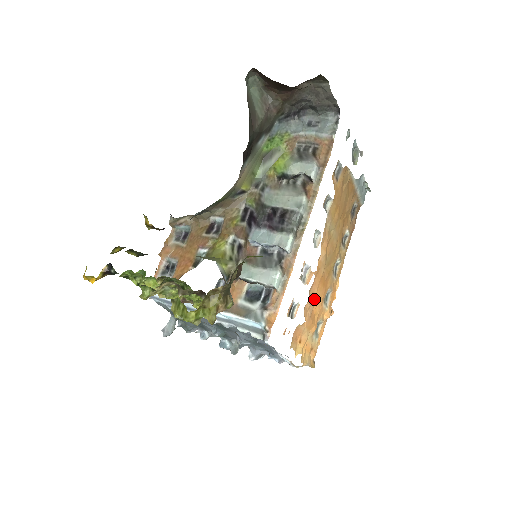
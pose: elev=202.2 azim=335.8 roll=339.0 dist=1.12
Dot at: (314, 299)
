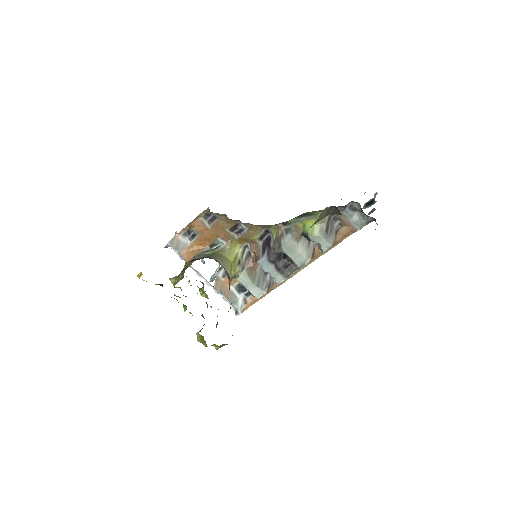
Dot at: occluded
